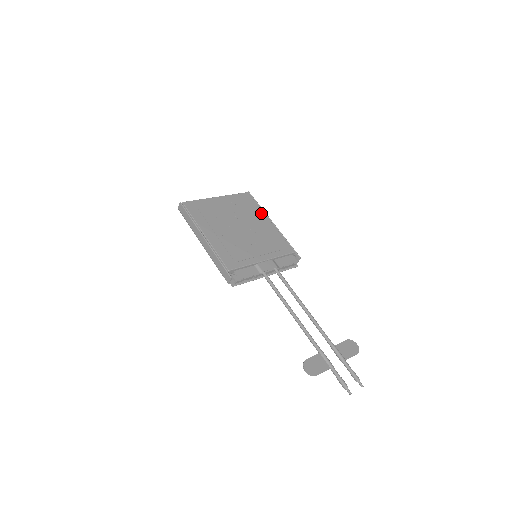
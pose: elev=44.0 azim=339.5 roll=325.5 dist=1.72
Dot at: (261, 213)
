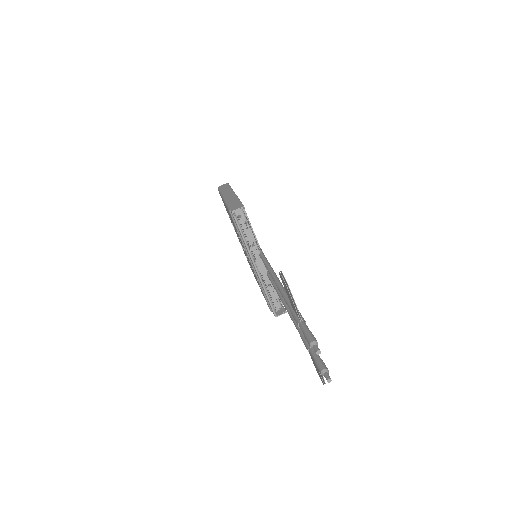
Dot at: occluded
